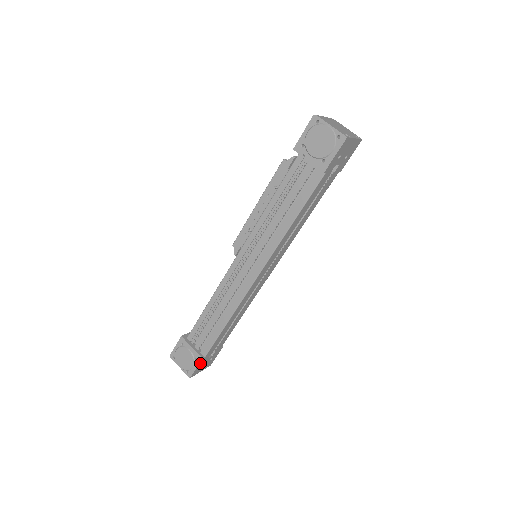
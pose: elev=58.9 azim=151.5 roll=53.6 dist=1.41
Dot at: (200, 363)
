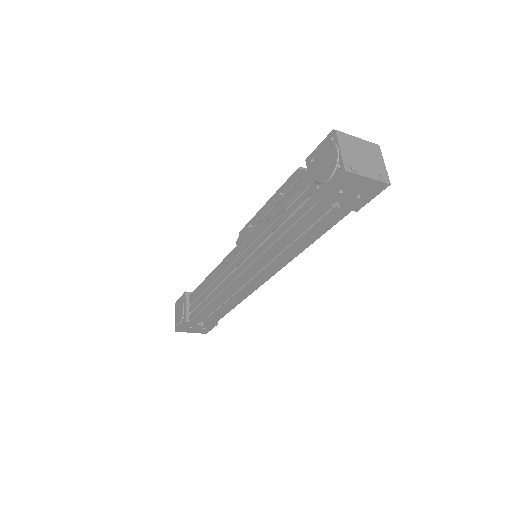
Dot at: (185, 324)
